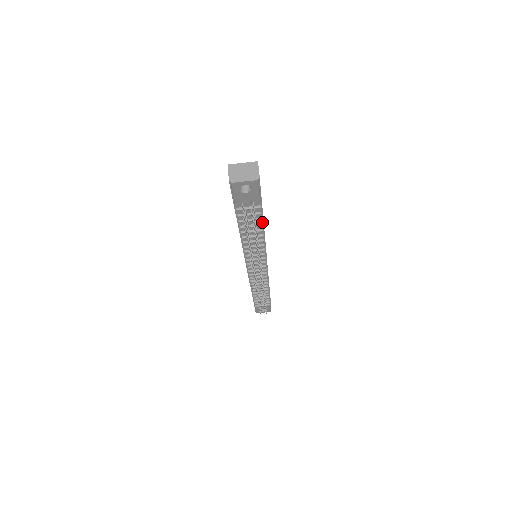
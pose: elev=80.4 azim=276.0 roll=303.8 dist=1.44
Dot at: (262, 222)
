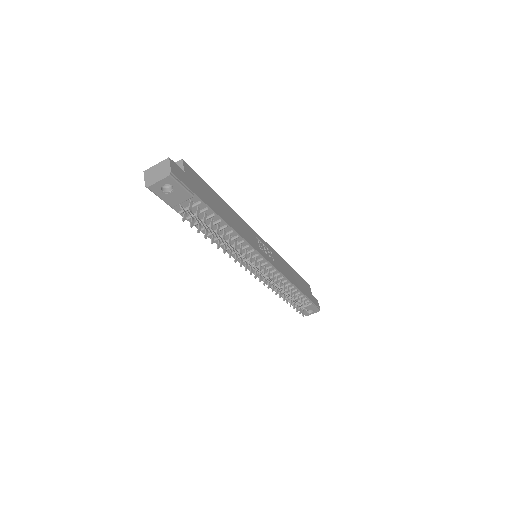
Dot at: (219, 218)
